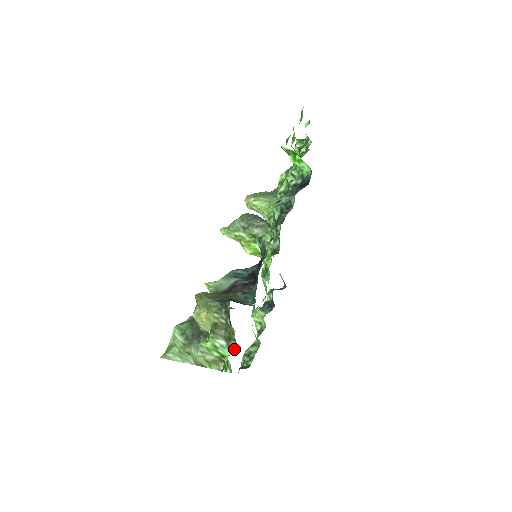
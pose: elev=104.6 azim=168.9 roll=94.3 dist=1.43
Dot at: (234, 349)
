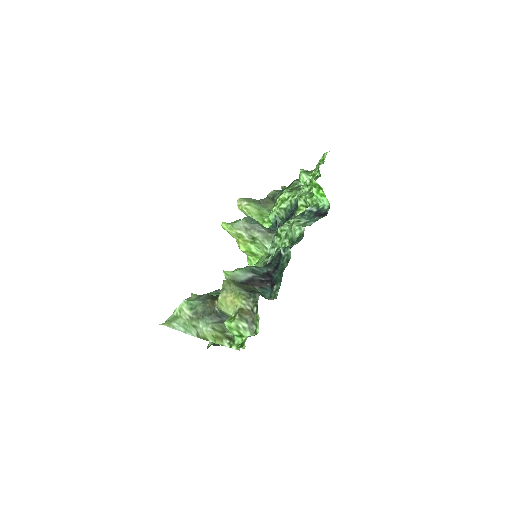
Dot at: (254, 332)
